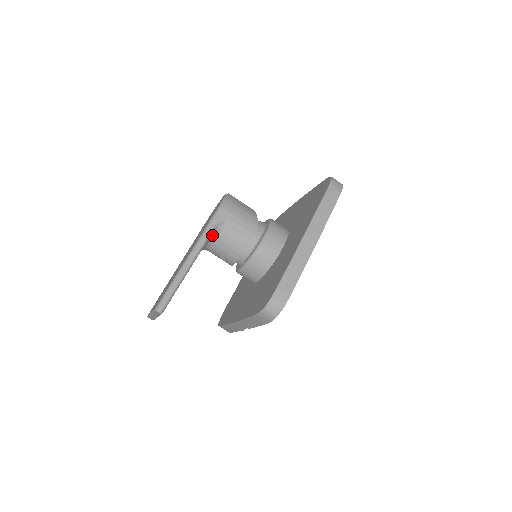
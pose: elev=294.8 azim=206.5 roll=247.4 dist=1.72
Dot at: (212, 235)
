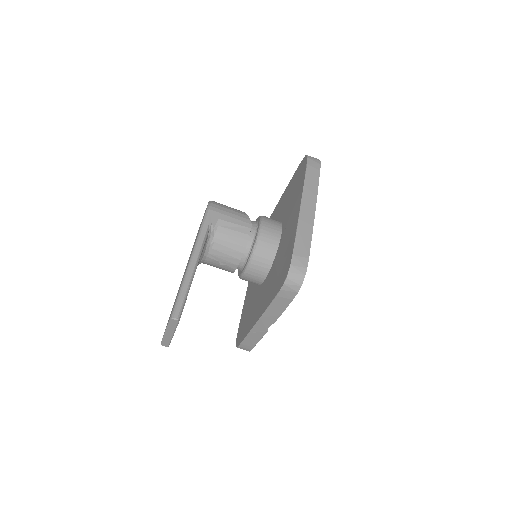
Dot at: (207, 238)
